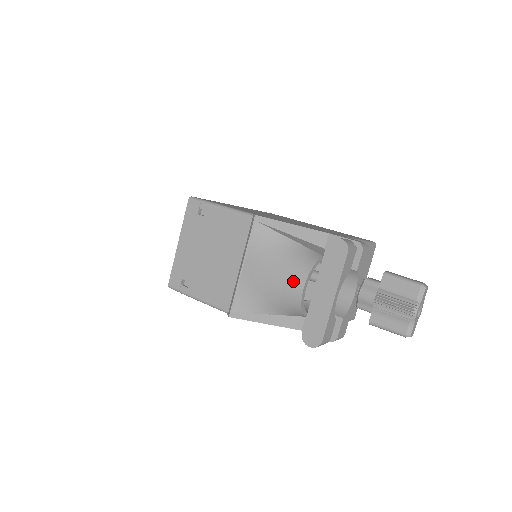
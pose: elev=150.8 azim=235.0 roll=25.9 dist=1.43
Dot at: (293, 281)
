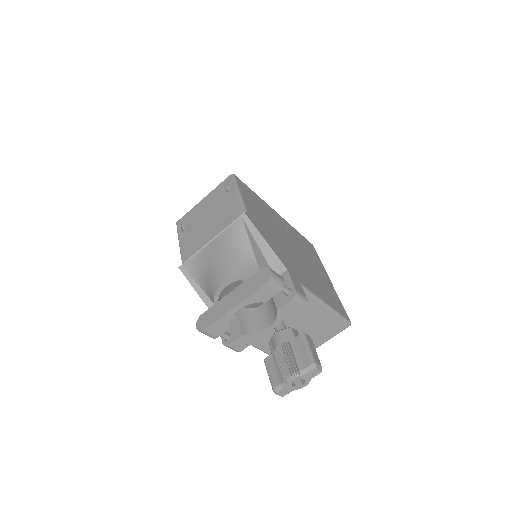
Dot at: (223, 274)
